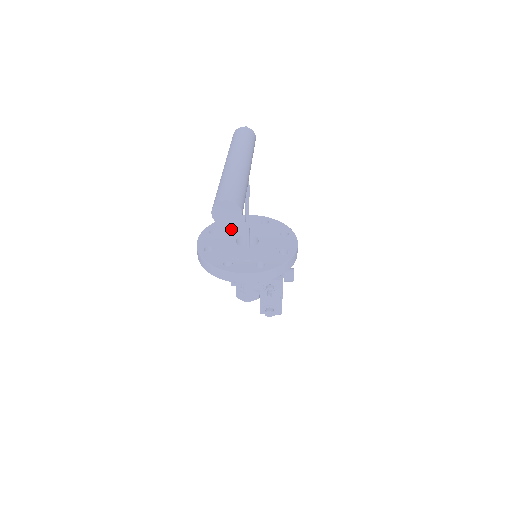
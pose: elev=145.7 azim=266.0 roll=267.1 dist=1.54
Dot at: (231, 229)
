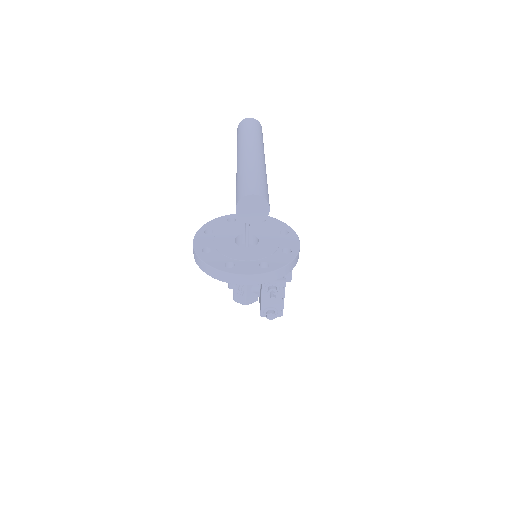
Dot at: (227, 228)
